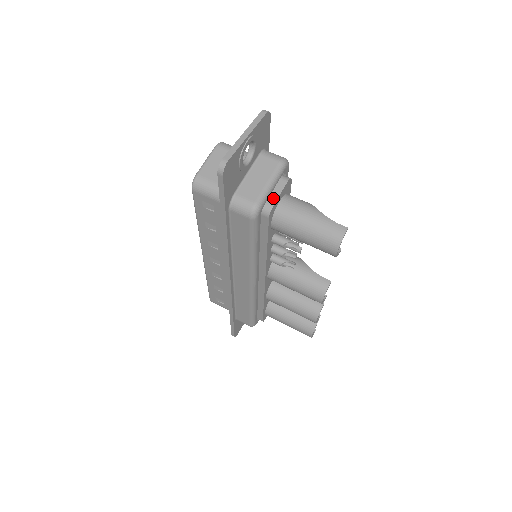
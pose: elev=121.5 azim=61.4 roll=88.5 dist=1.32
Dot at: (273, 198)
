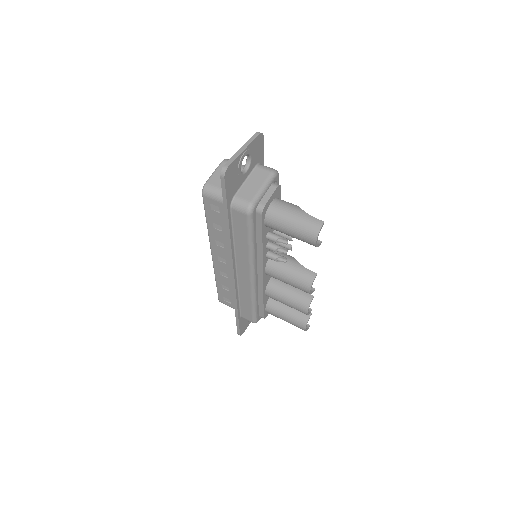
Dot at: (265, 199)
